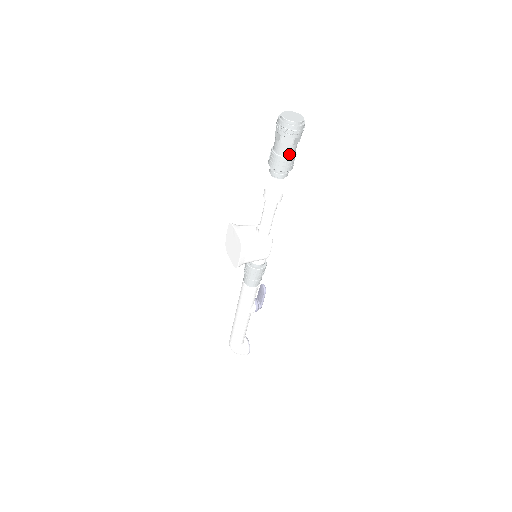
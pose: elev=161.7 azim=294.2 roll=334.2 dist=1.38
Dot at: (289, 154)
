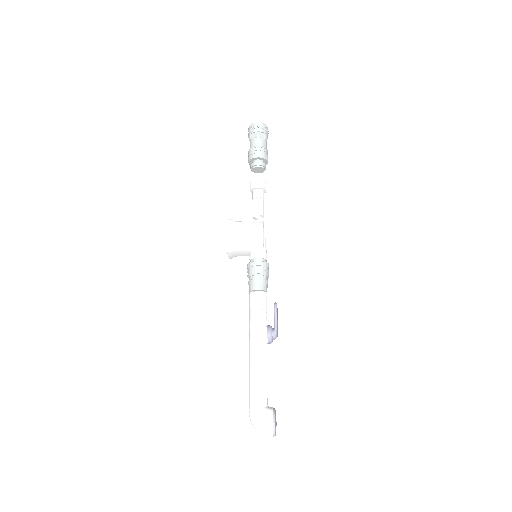
Dot at: (258, 145)
